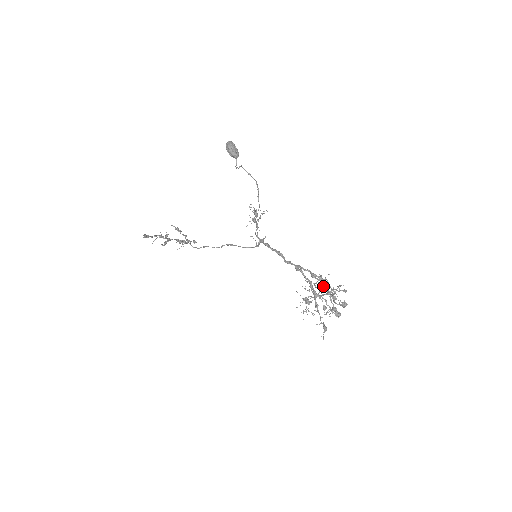
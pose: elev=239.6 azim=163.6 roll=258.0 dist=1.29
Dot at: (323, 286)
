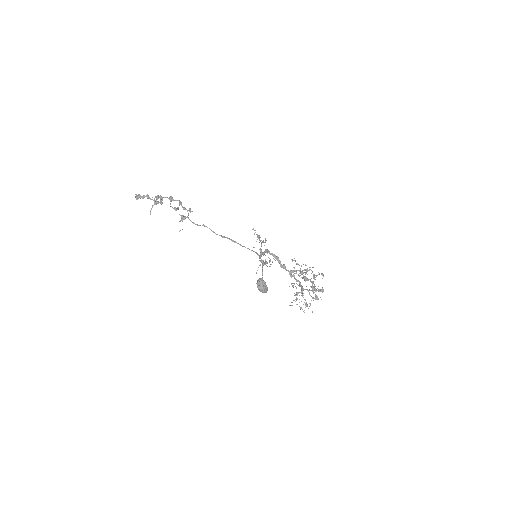
Dot at: occluded
